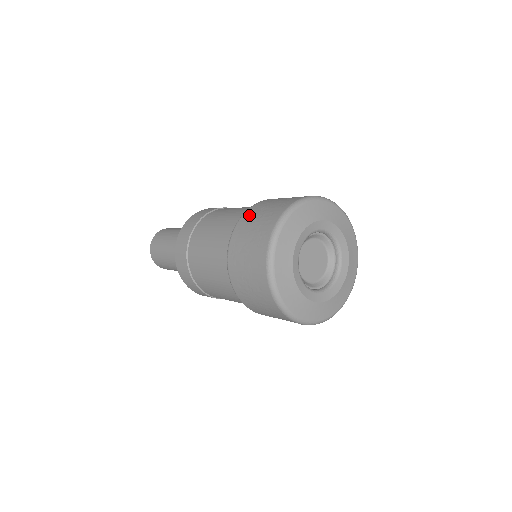
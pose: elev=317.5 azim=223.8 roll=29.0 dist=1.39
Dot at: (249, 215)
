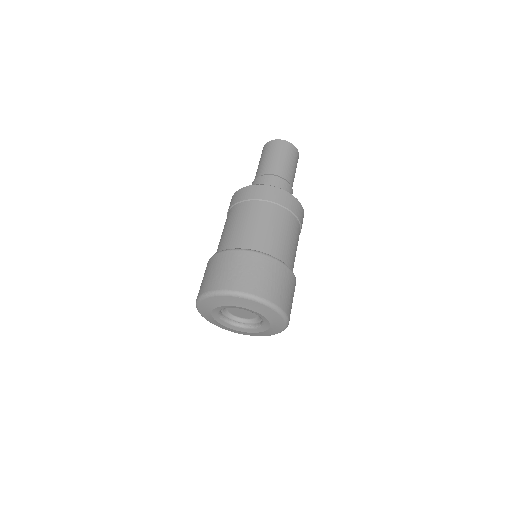
Dot at: (234, 257)
